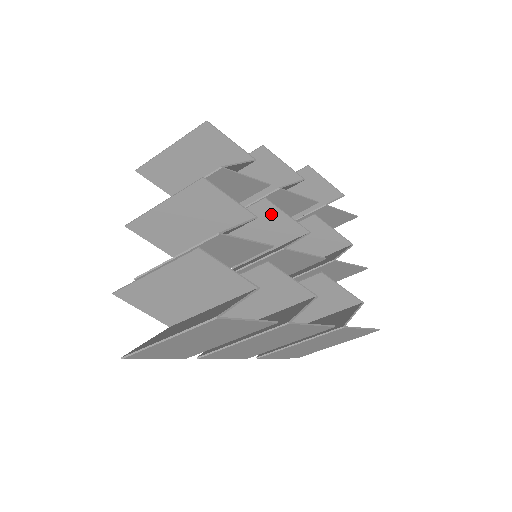
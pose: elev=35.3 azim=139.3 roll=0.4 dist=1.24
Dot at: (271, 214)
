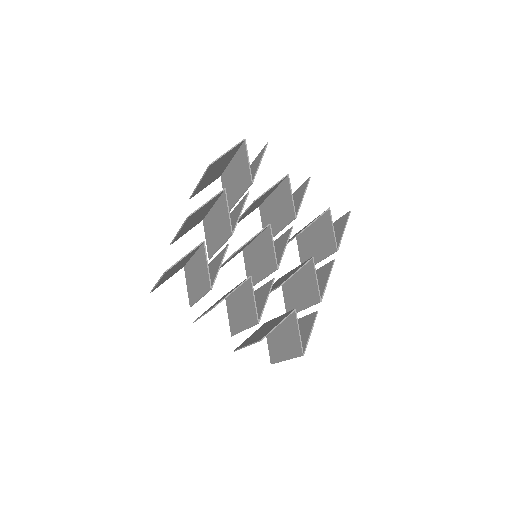
Dot at: occluded
